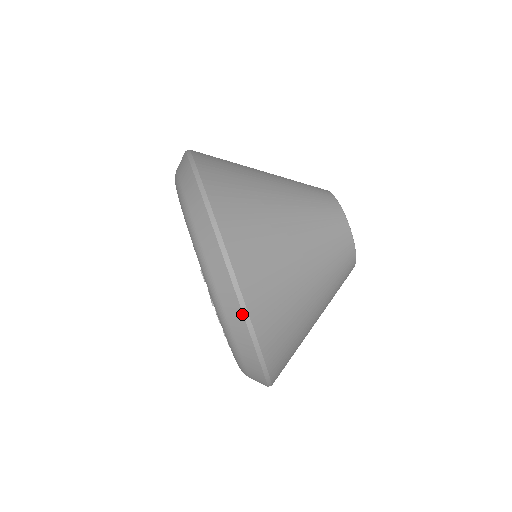
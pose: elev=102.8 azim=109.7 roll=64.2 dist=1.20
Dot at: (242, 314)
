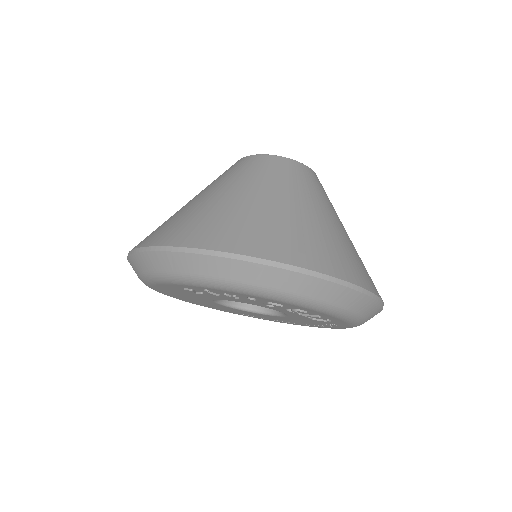
Dot at: (191, 254)
